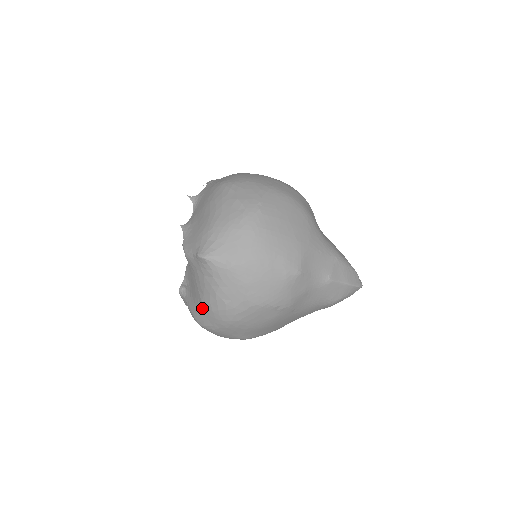
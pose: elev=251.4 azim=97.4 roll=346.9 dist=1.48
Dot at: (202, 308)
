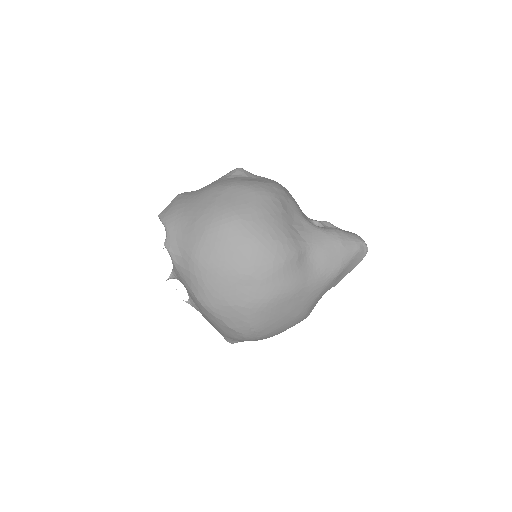
Dot at: occluded
